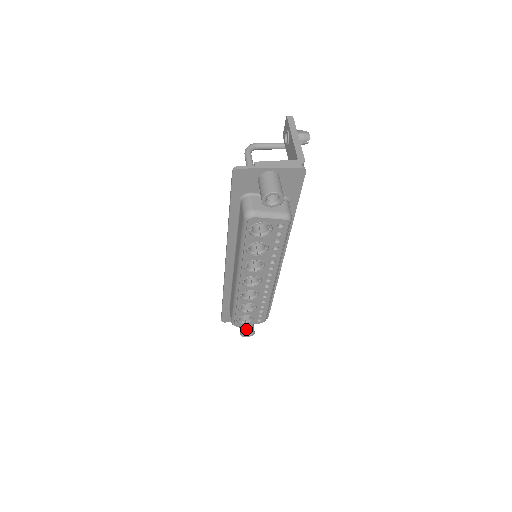
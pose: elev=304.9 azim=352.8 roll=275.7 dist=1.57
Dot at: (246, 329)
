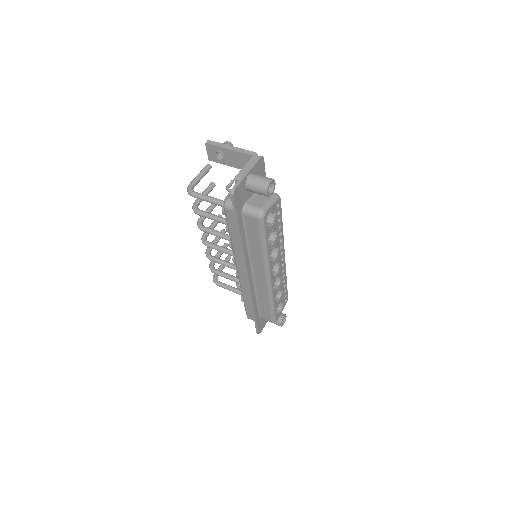
Dot at: (281, 318)
